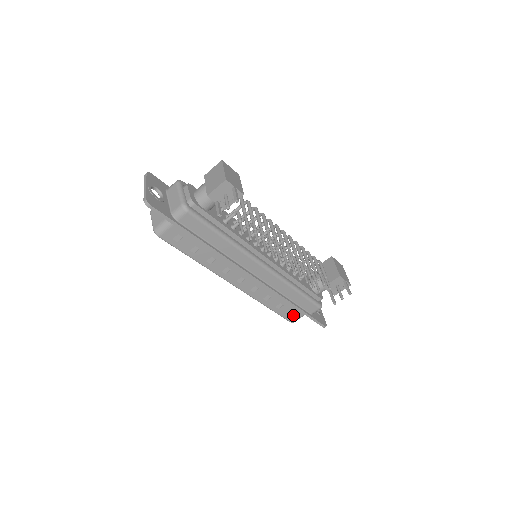
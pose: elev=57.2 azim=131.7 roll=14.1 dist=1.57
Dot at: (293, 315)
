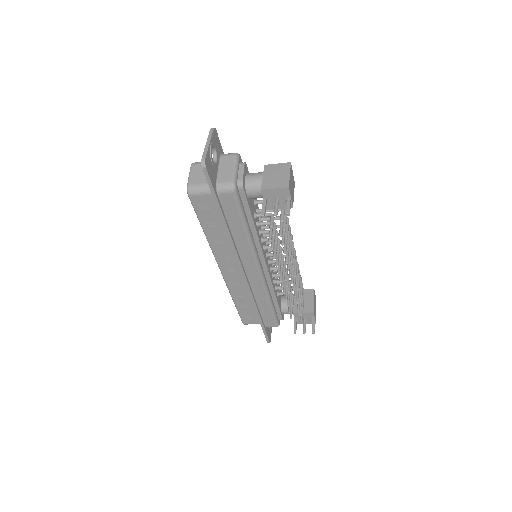
Dot at: (250, 319)
